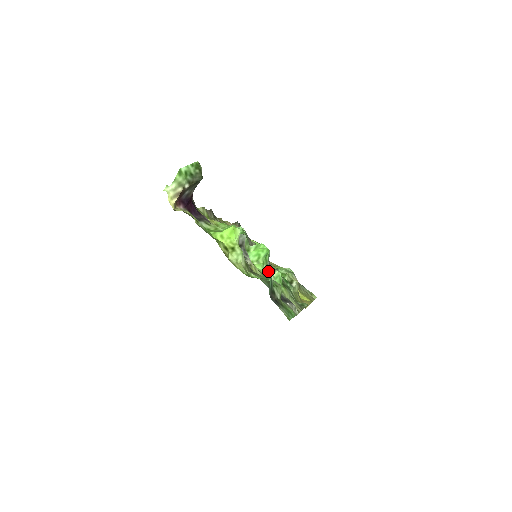
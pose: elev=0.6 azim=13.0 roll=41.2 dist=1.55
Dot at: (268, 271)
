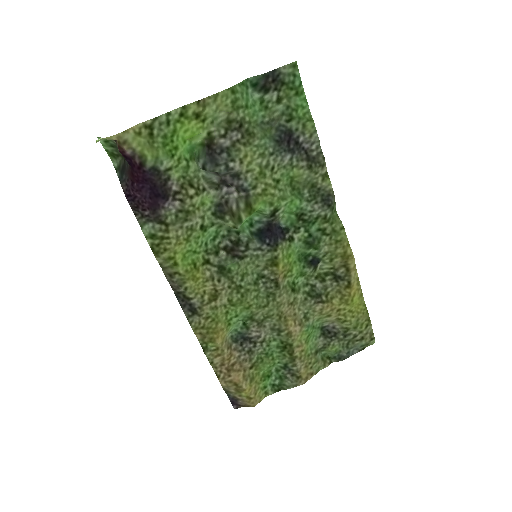
Dot at: (272, 214)
